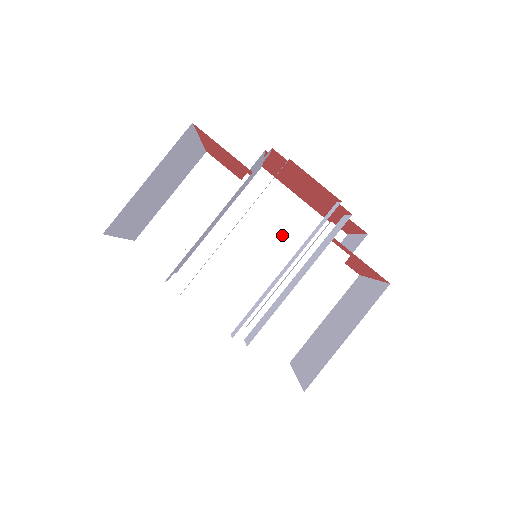
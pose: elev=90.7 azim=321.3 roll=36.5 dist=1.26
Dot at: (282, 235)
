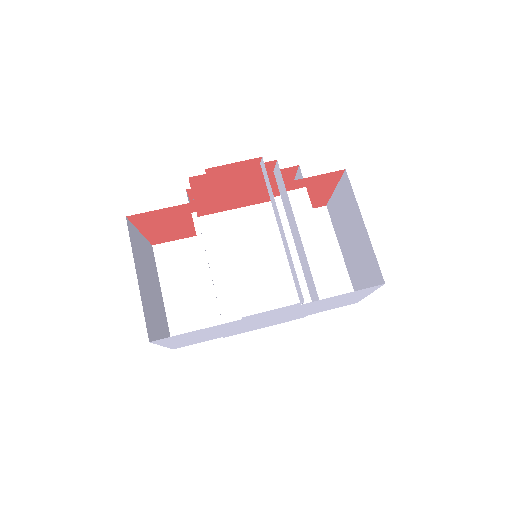
Dot at: (255, 240)
